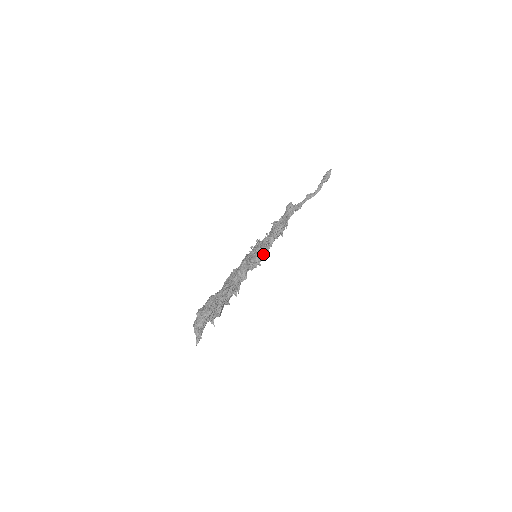
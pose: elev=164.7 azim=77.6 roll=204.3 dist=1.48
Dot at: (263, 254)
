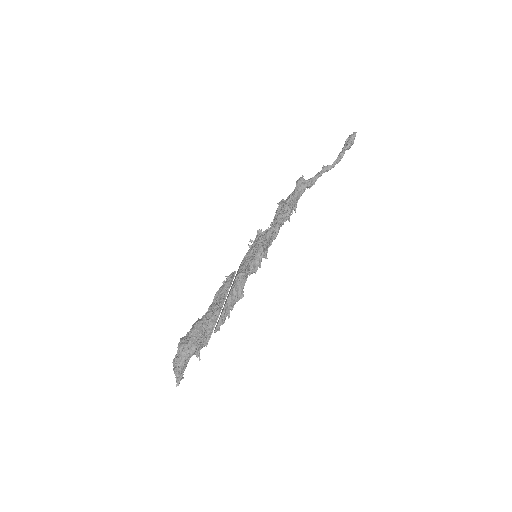
Dot at: occluded
